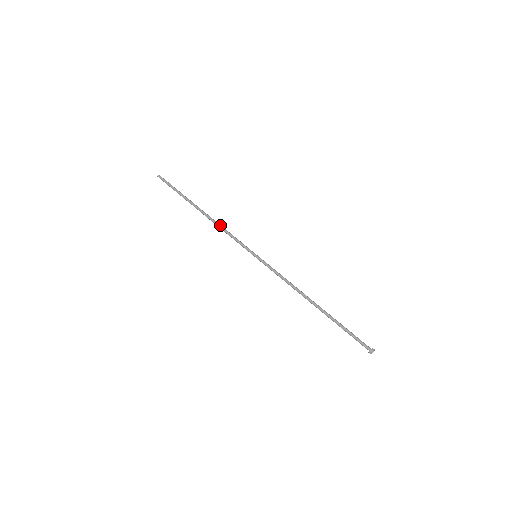
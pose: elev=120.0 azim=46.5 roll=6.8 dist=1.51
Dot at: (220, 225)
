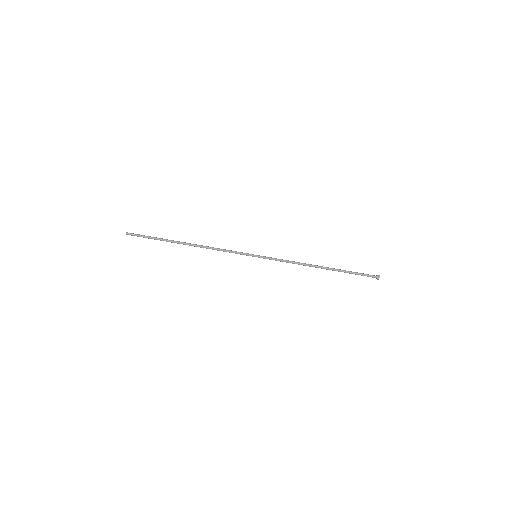
Dot at: (211, 247)
